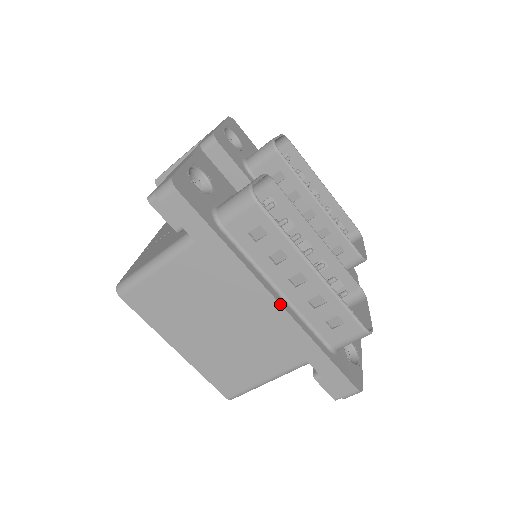
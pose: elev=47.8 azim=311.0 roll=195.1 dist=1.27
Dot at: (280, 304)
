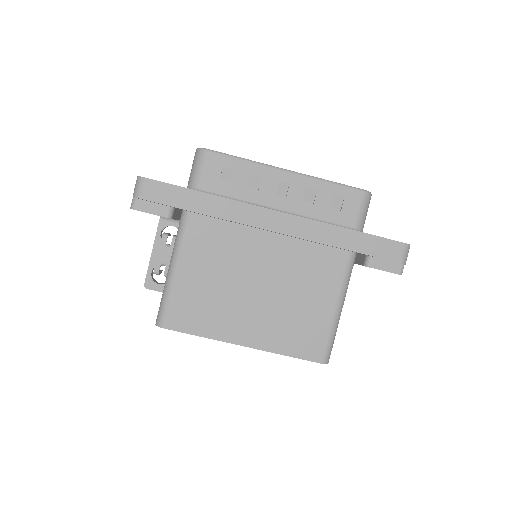
Dot at: (284, 213)
